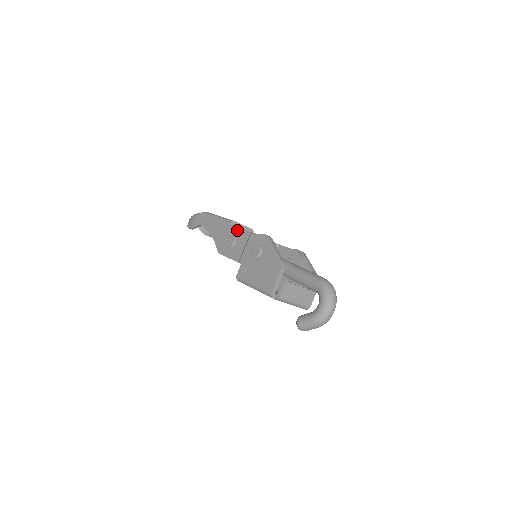
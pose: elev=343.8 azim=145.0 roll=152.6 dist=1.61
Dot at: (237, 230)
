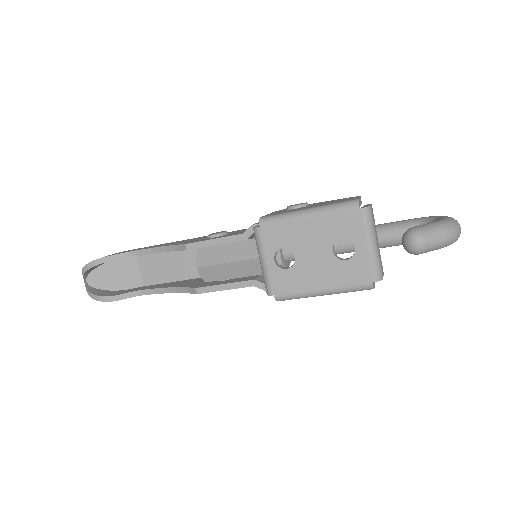
Dot at: occluded
